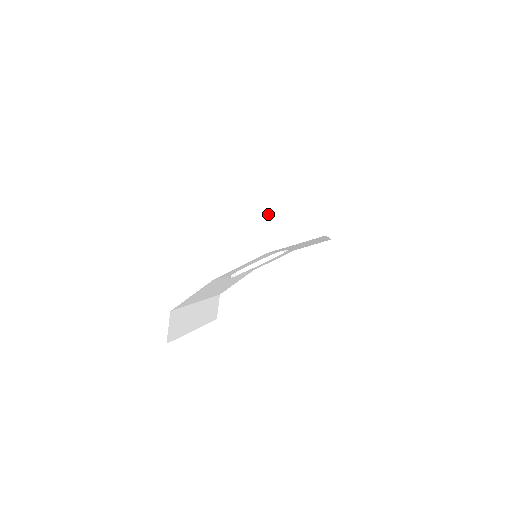
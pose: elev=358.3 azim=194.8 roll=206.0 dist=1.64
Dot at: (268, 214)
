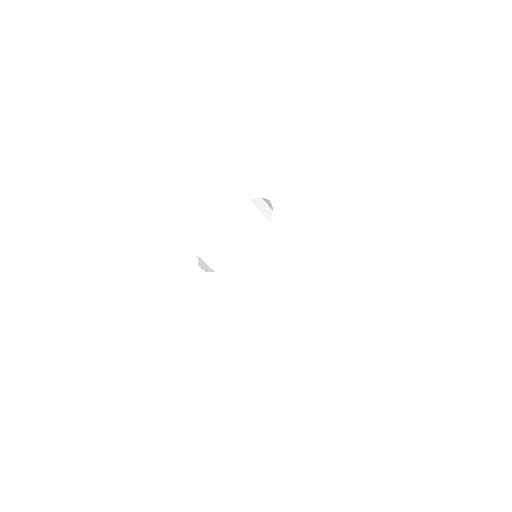
Dot at: (325, 233)
